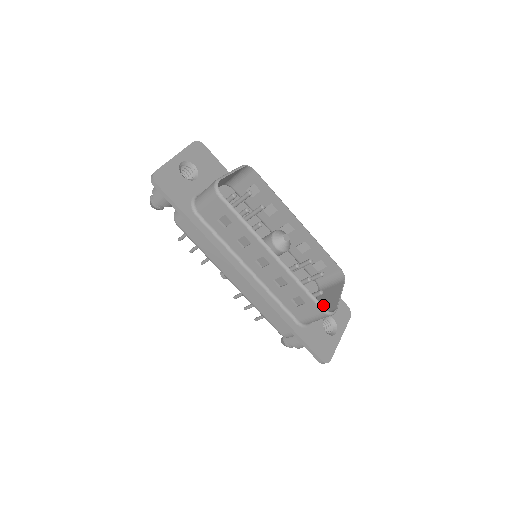
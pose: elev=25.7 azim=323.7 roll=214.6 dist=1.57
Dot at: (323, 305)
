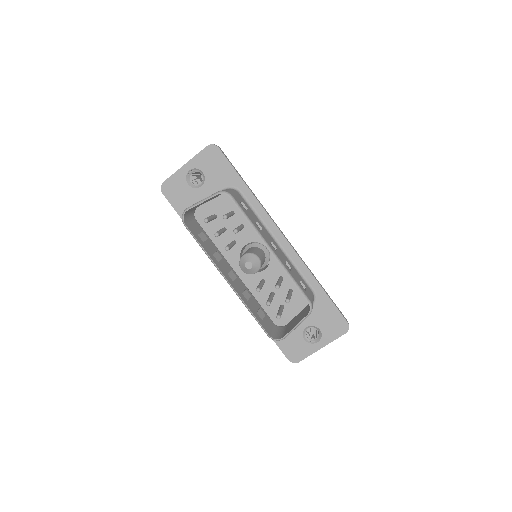
Dot at: (292, 322)
